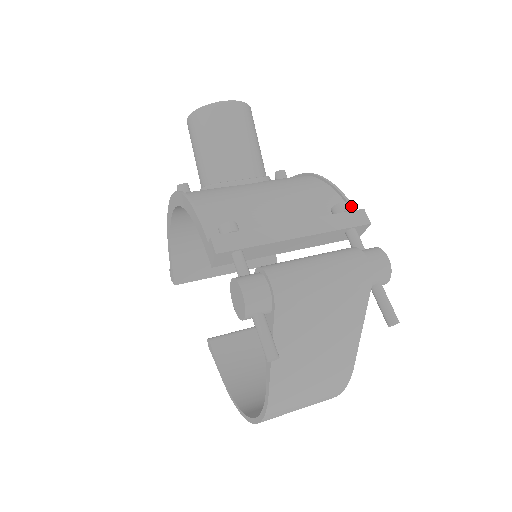
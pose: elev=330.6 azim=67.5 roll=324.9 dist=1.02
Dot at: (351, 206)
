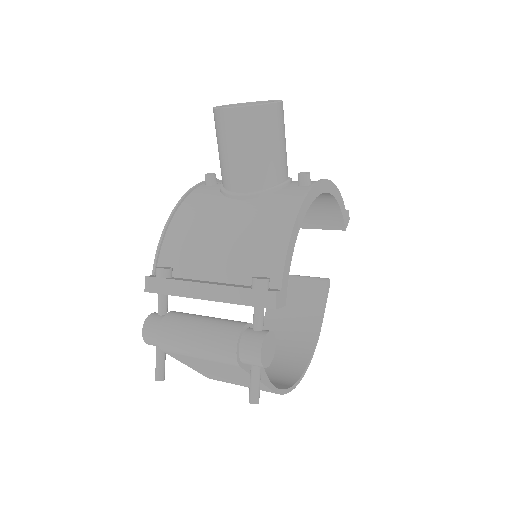
Dot at: (280, 277)
